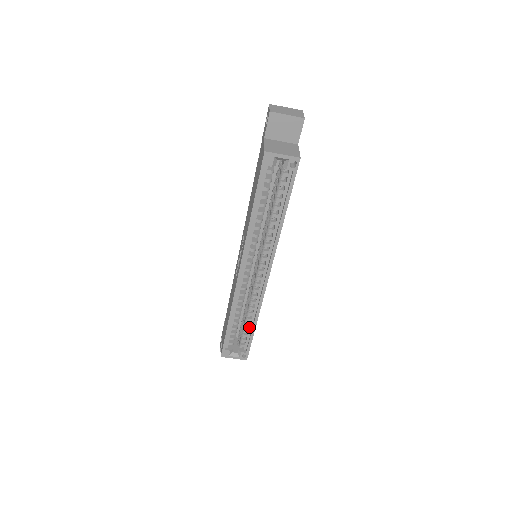
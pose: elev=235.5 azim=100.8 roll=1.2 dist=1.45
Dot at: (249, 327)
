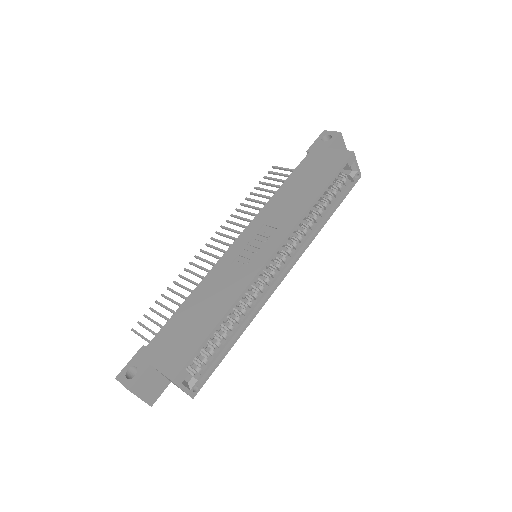
Dot at: (225, 341)
